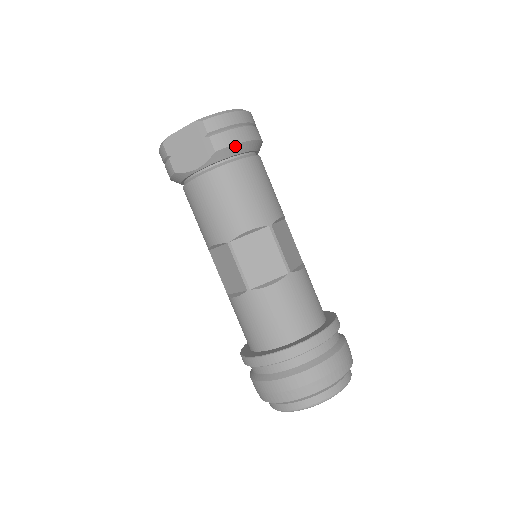
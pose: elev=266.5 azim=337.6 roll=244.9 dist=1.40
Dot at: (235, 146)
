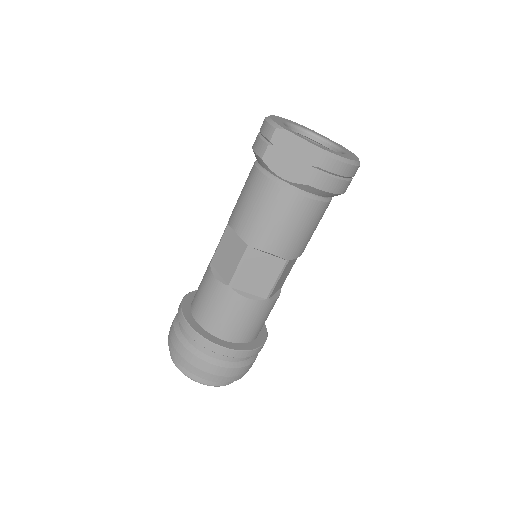
Dot at: (324, 192)
